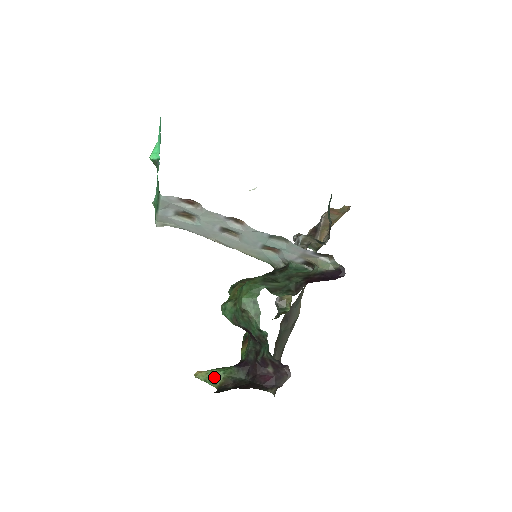
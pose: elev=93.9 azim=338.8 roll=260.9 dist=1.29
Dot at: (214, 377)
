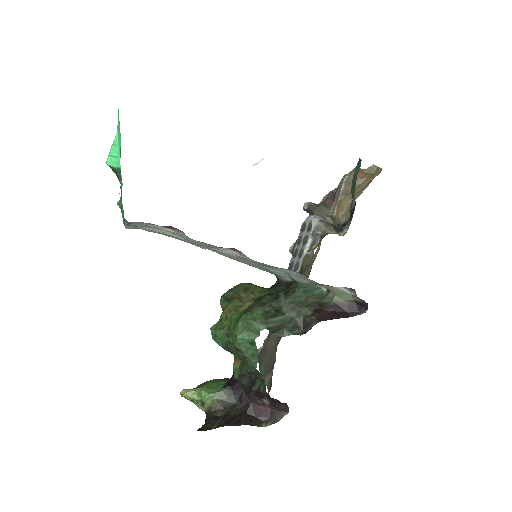
Dot at: (202, 399)
